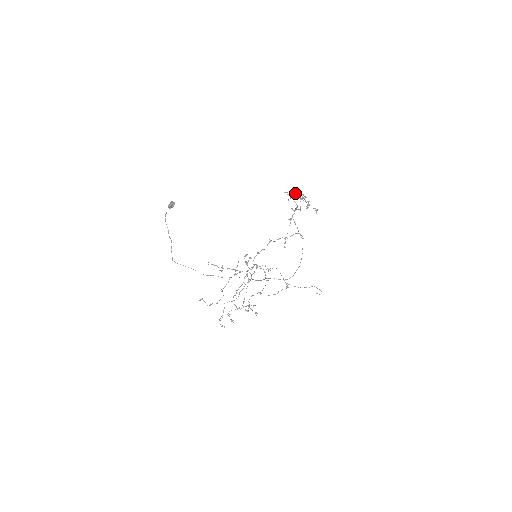
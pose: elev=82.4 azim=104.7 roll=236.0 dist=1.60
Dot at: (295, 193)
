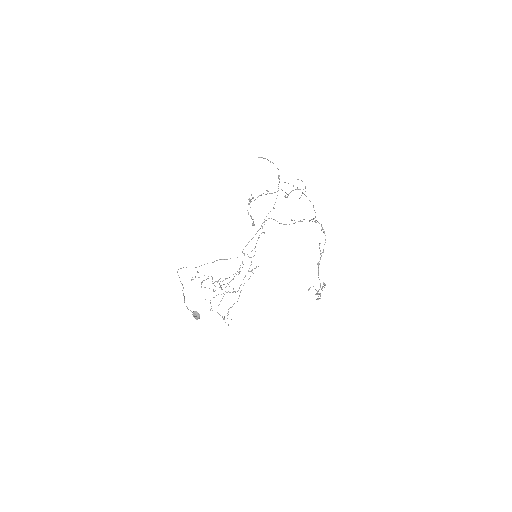
Dot at: occluded
